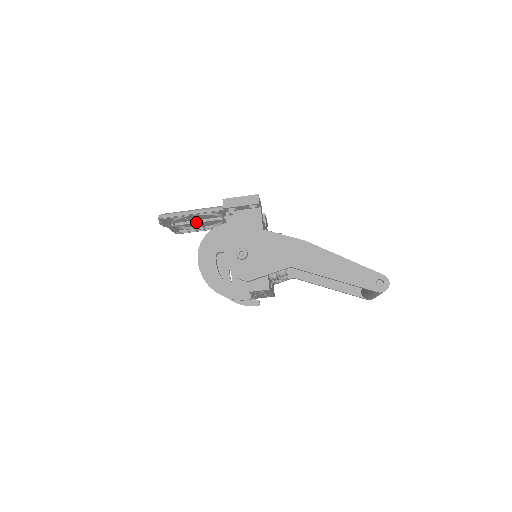
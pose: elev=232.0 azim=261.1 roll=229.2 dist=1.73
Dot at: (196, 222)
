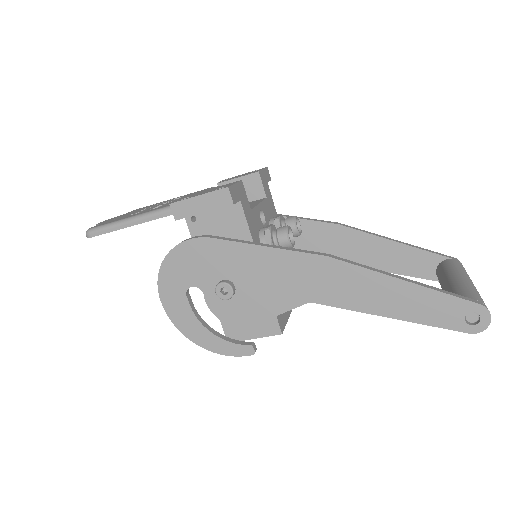
Dot at: occluded
